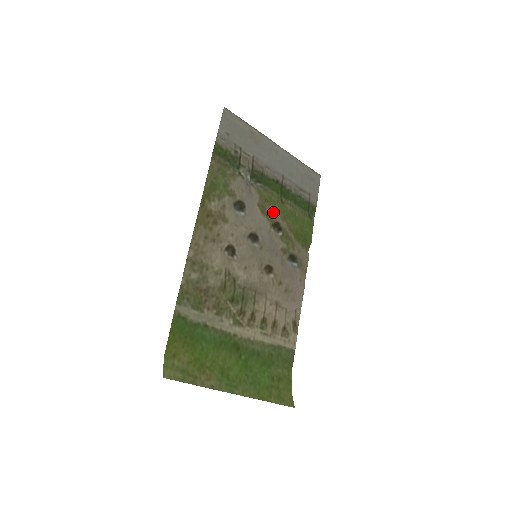
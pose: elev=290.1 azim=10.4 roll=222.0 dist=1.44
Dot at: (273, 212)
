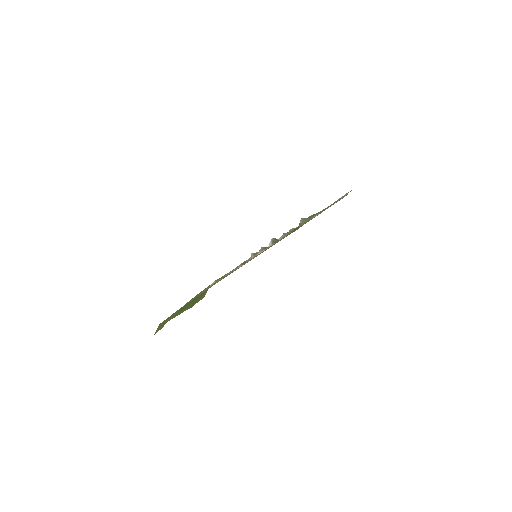
Dot at: occluded
